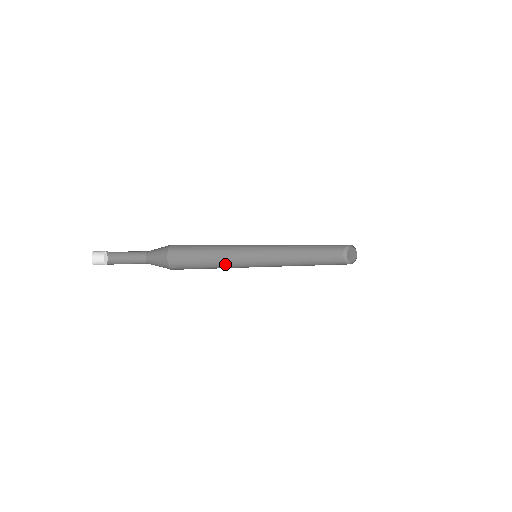
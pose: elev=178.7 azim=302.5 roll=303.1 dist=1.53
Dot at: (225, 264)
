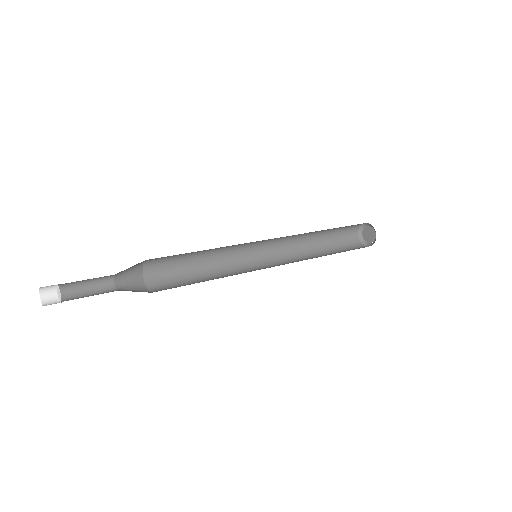
Dot at: (215, 258)
